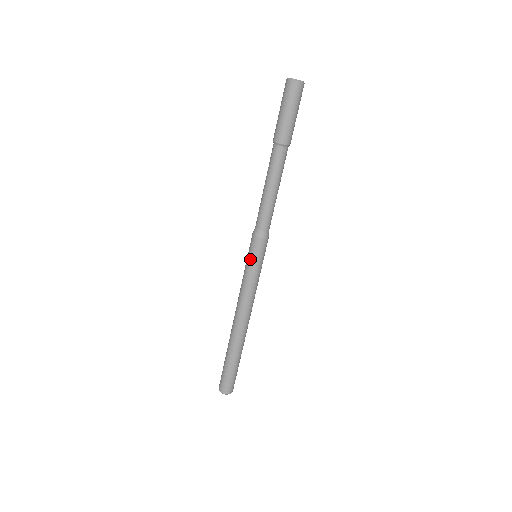
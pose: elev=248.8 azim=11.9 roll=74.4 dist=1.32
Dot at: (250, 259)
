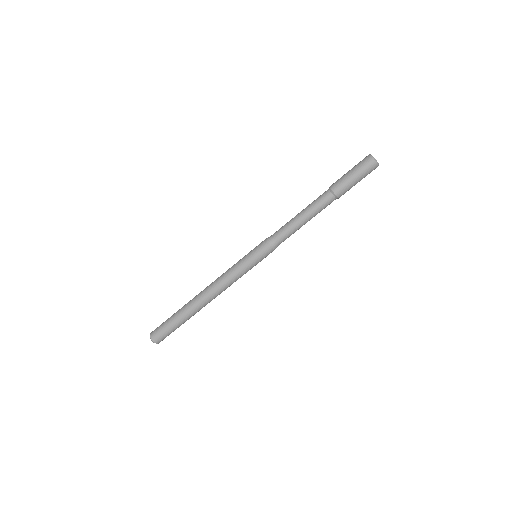
Dot at: (251, 255)
